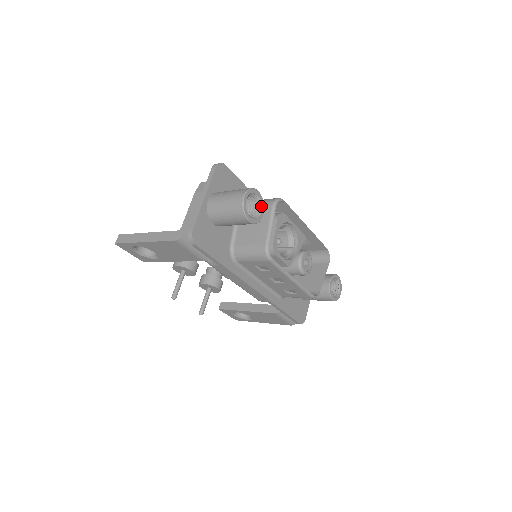
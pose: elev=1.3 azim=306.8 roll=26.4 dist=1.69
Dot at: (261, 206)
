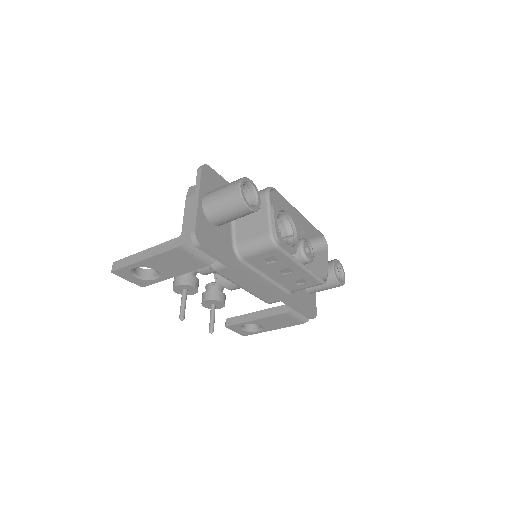
Dot at: (257, 194)
